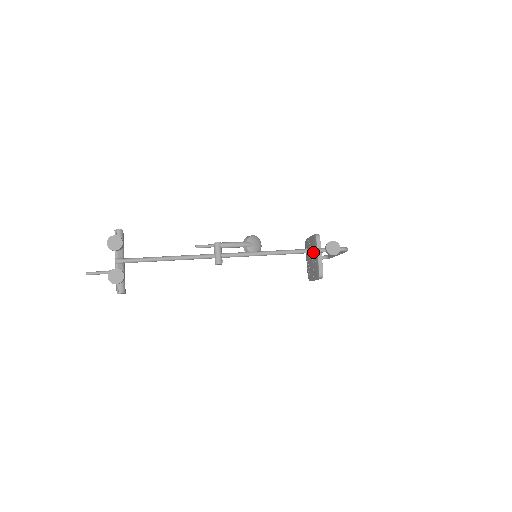
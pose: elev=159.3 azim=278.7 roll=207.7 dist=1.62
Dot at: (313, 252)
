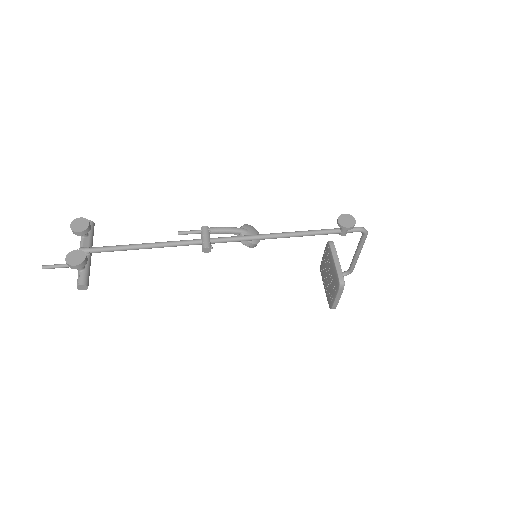
Dot at: (323, 233)
